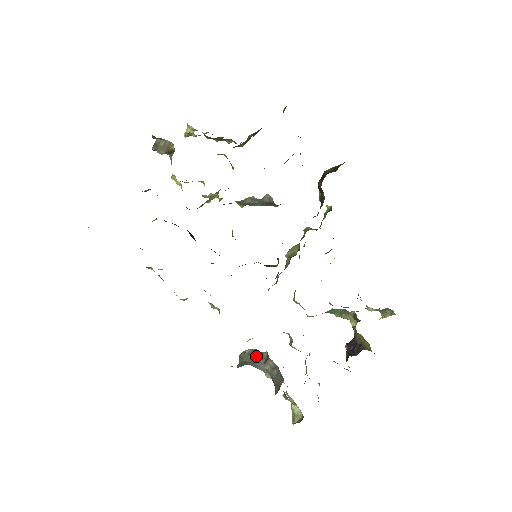
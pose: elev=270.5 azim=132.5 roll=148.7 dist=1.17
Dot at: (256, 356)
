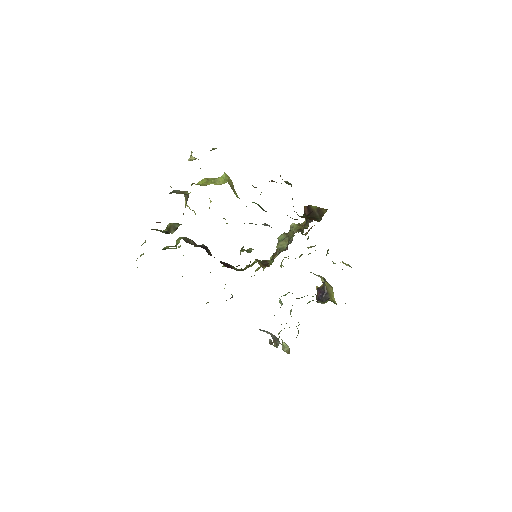
Dot at: (262, 330)
